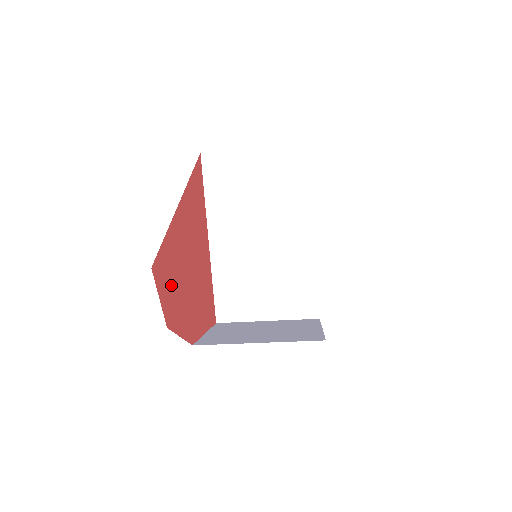
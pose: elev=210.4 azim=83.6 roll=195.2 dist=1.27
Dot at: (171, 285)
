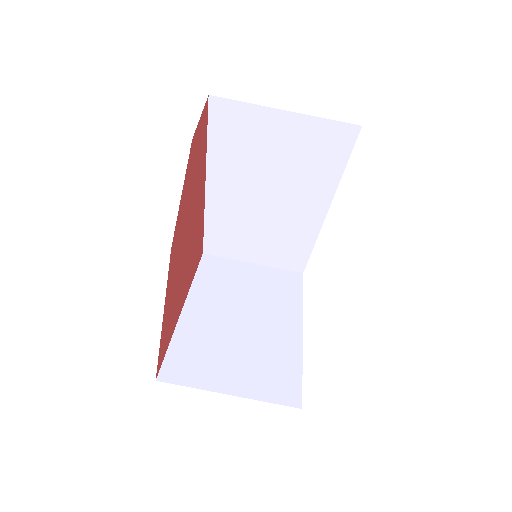
Dot at: (197, 157)
